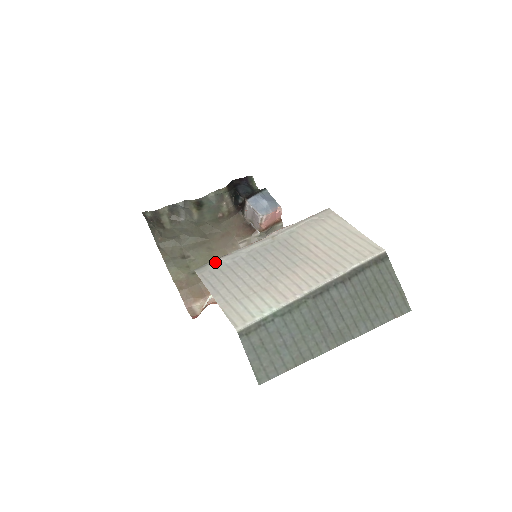
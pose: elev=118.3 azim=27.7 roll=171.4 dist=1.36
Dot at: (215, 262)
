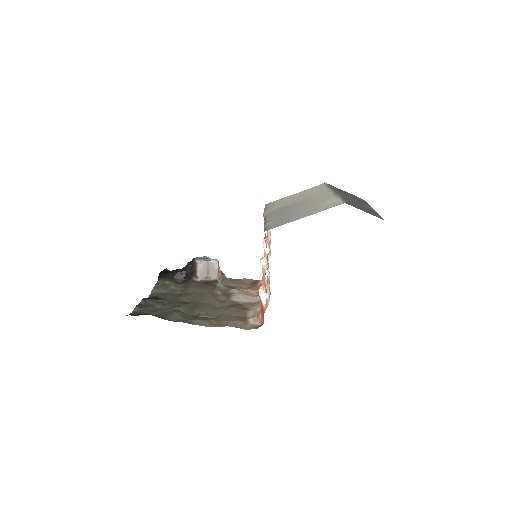
Dot at: (267, 226)
